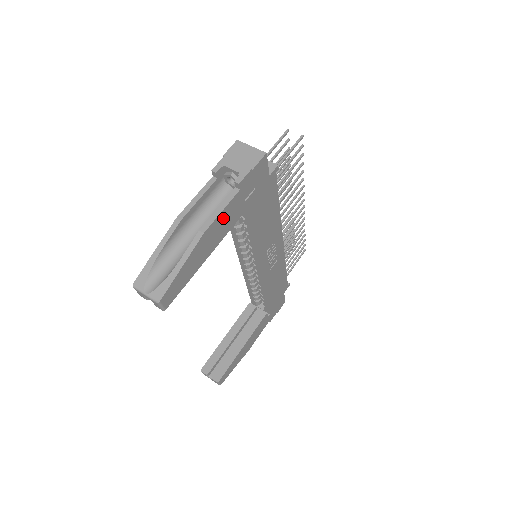
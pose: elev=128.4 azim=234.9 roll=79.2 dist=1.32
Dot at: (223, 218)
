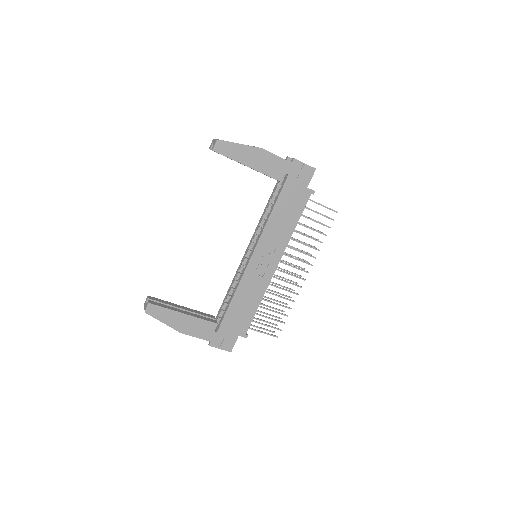
Dot at: (274, 161)
